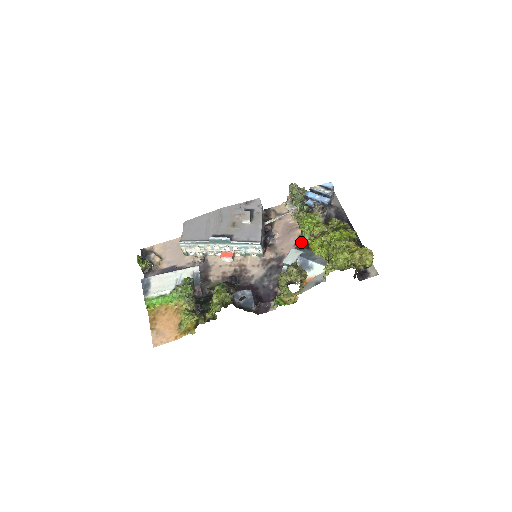
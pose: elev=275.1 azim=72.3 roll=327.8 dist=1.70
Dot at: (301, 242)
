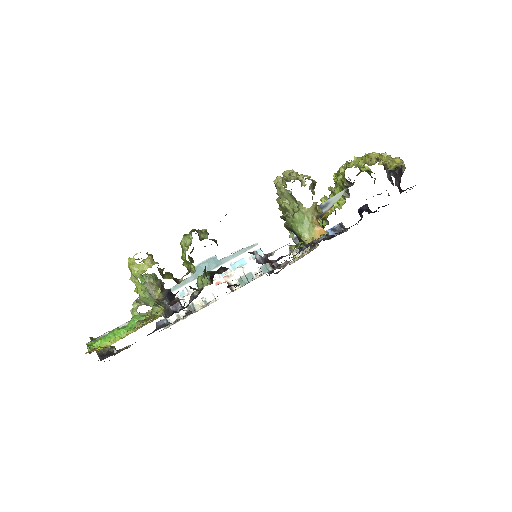
Dot at: occluded
